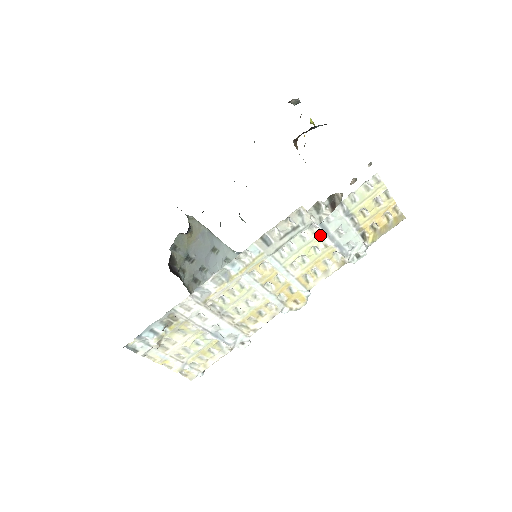
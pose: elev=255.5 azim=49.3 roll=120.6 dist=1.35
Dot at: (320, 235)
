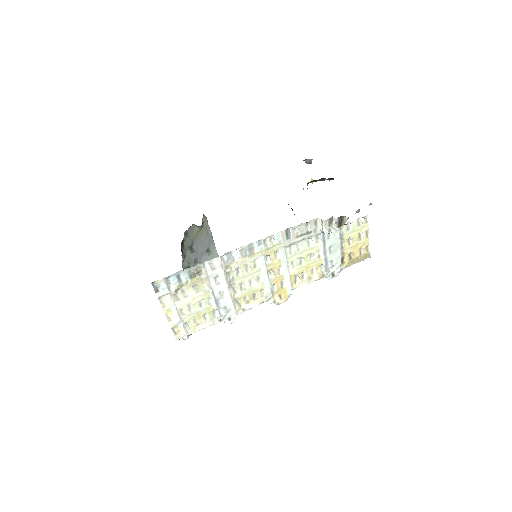
Dot at: (319, 246)
